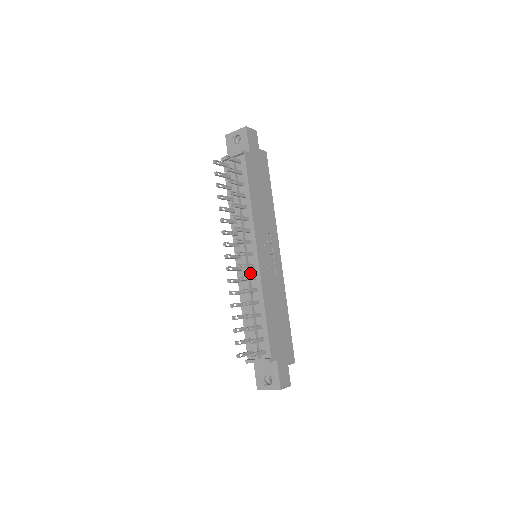
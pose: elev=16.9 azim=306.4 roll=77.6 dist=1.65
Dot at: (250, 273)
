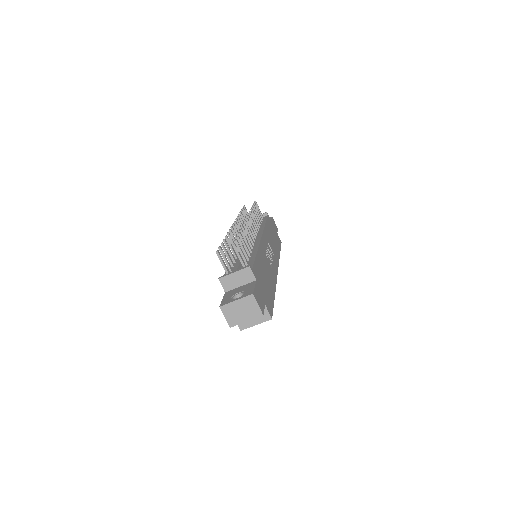
Dot at: occluded
